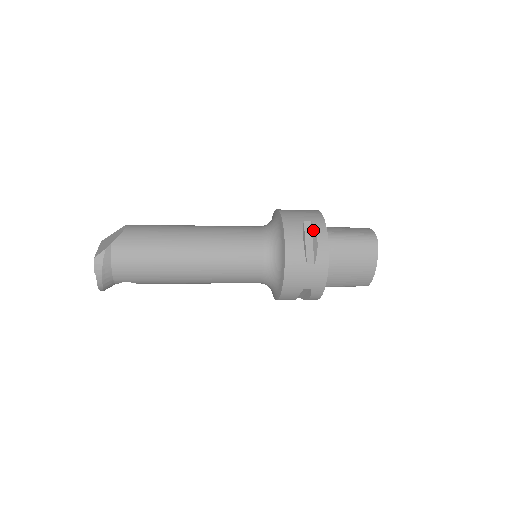
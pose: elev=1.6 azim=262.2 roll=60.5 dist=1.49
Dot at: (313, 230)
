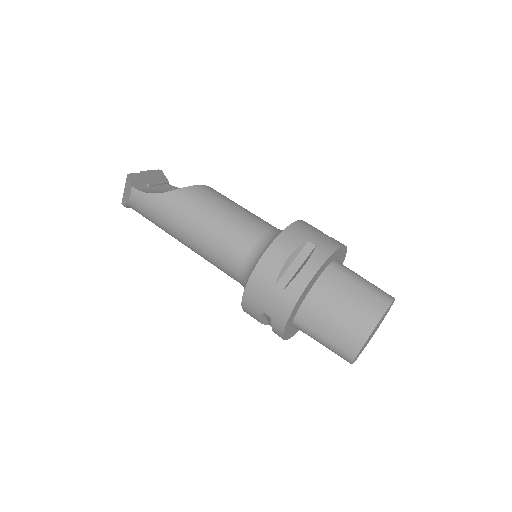
Dot at: (271, 323)
